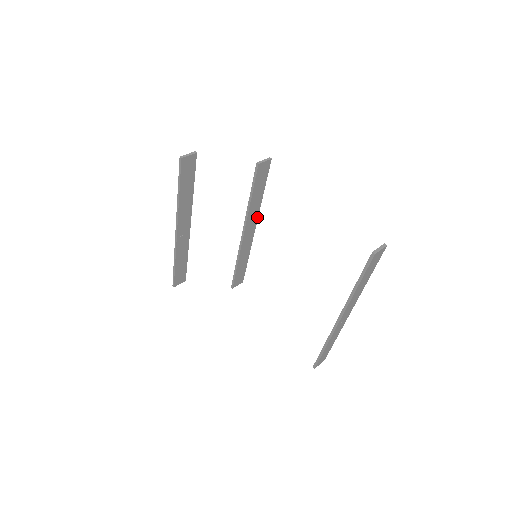
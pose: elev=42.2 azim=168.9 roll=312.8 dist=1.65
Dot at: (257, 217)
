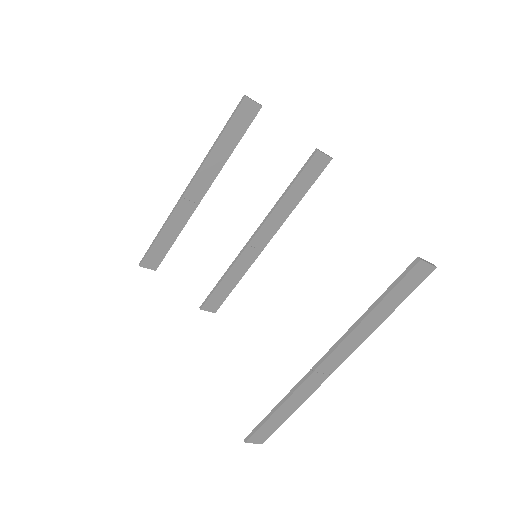
Dot at: (279, 227)
